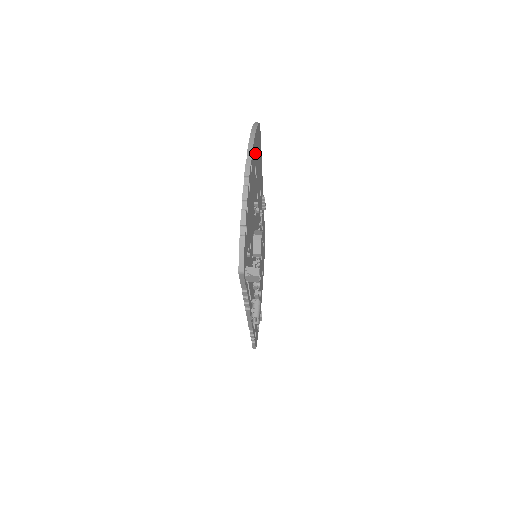
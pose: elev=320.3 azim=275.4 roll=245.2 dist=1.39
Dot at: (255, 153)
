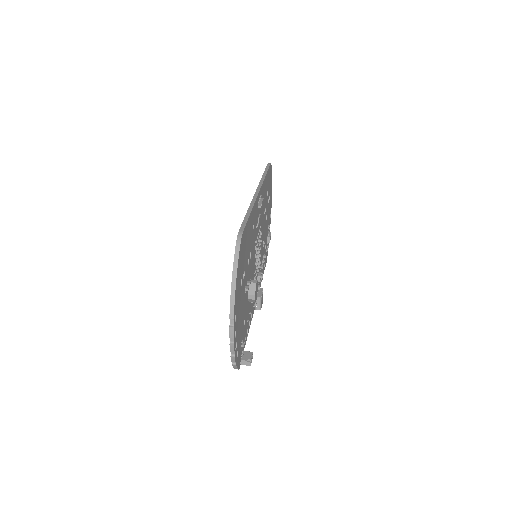
Dot at: (239, 284)
